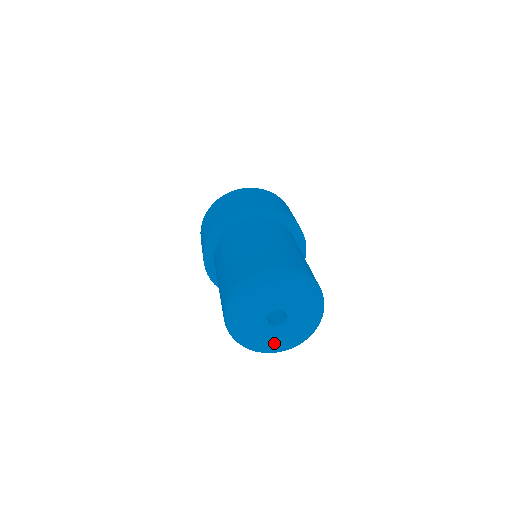
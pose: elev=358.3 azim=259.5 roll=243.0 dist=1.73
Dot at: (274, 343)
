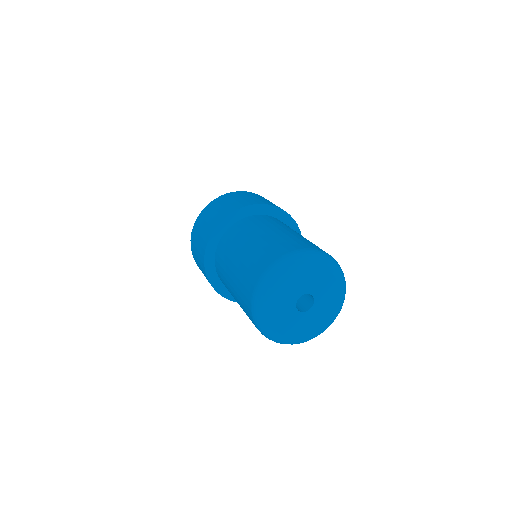
Dot at: (297, 332)
